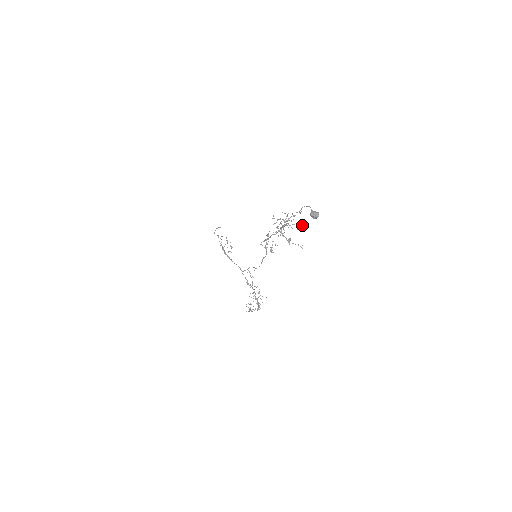
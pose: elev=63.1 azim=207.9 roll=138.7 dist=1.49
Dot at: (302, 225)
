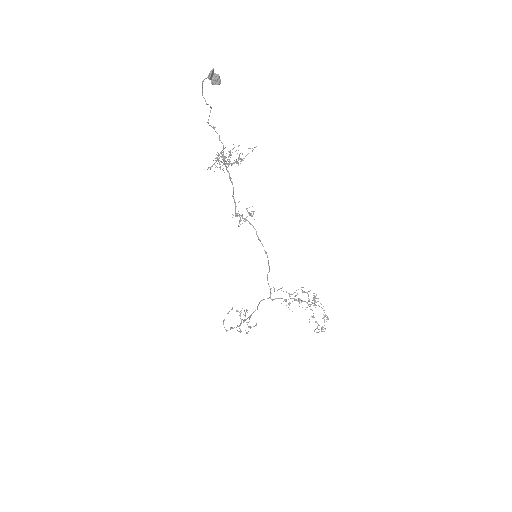
Dot at: (238, 146)
